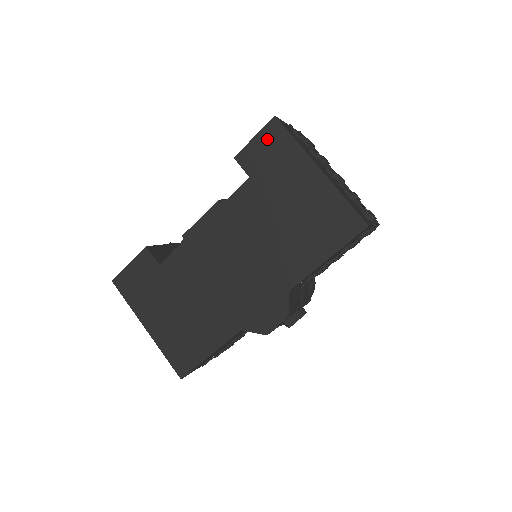
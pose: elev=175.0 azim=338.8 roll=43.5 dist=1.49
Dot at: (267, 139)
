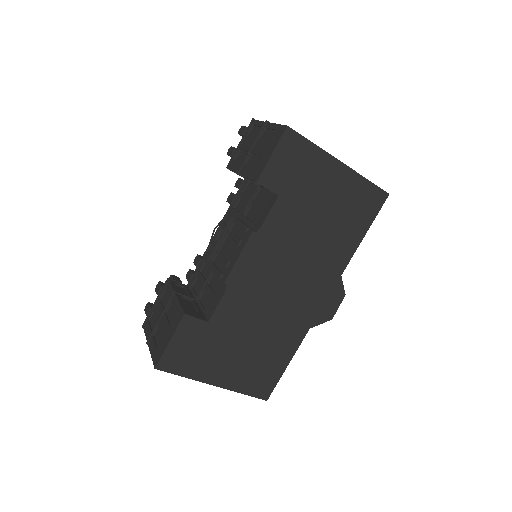
Dot at: (286, 152)
